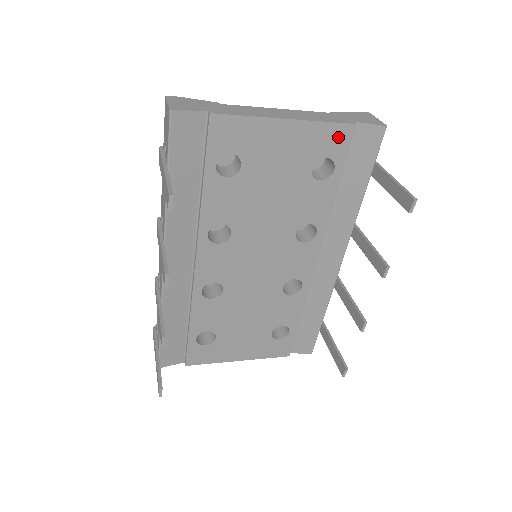
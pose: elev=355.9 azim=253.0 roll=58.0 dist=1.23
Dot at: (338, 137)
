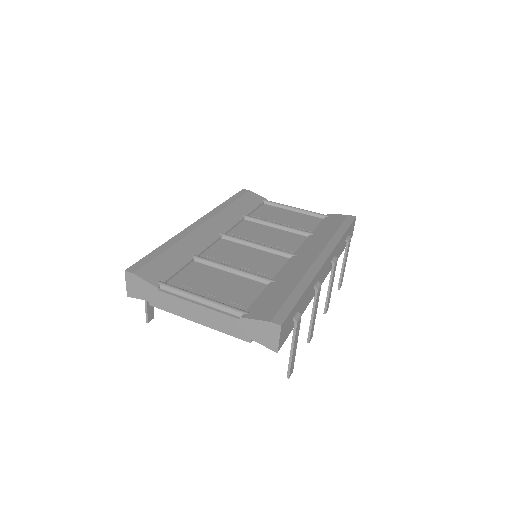
Dot at: occluded
